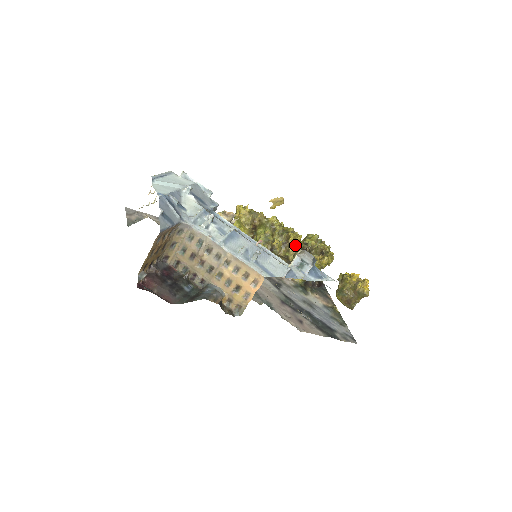
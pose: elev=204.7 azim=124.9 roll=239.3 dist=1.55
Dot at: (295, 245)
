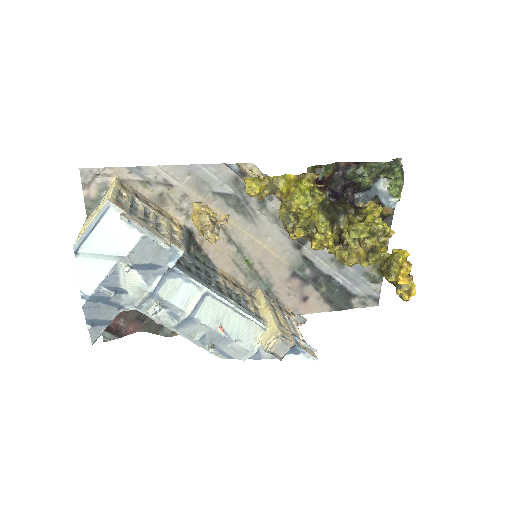
Dot at: (320, 247)
